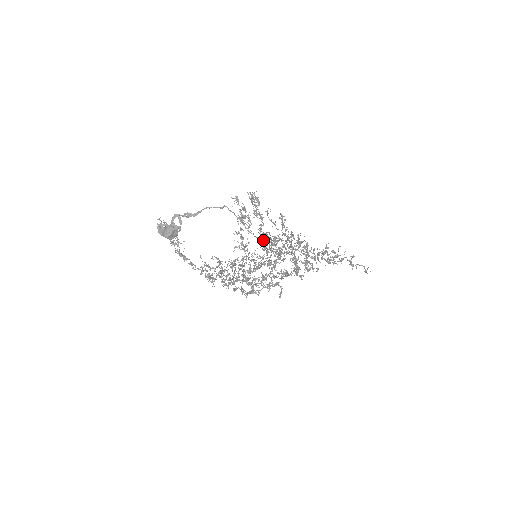
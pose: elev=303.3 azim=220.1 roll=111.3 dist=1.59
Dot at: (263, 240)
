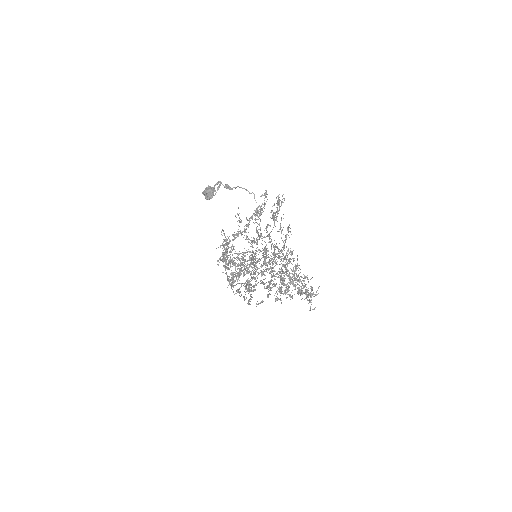
Dot at: (258, 234)
